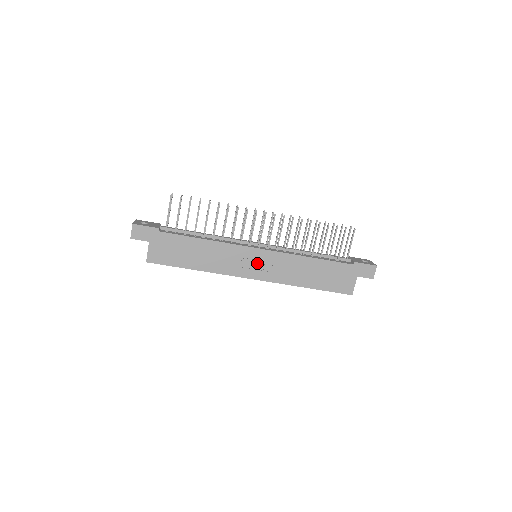
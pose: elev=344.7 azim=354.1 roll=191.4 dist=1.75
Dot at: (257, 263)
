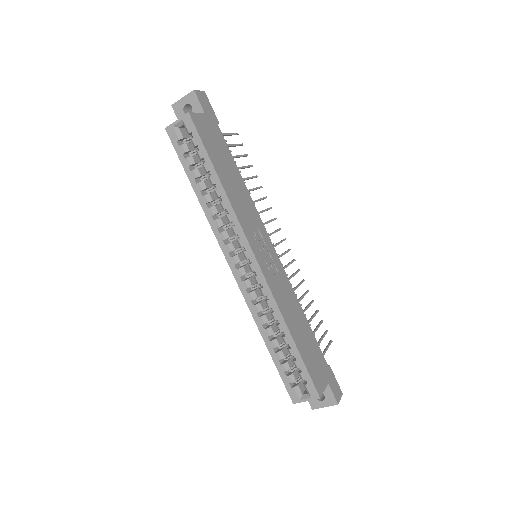
Dot at: (266, 254)
